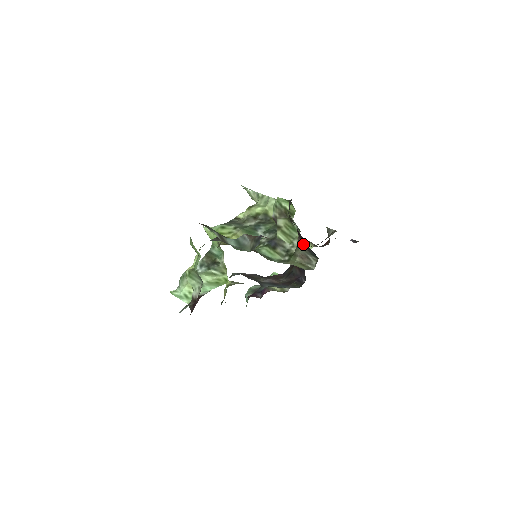
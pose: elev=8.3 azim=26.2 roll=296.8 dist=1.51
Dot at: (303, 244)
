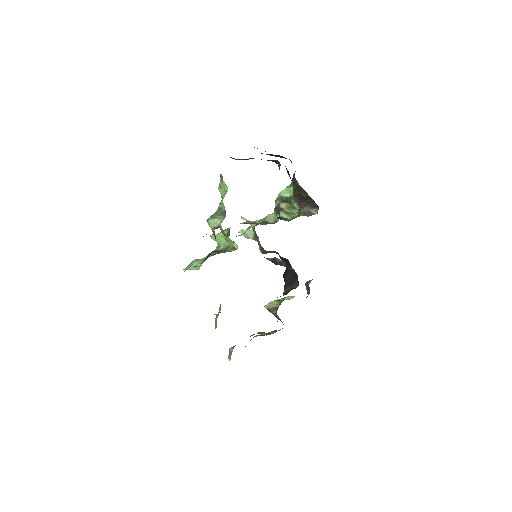
Dot at: (305, 204)
